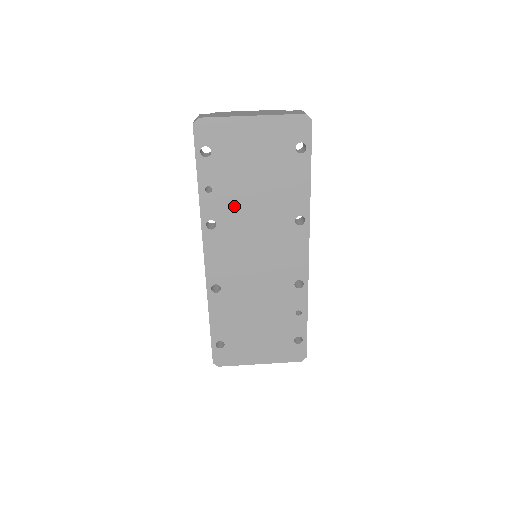
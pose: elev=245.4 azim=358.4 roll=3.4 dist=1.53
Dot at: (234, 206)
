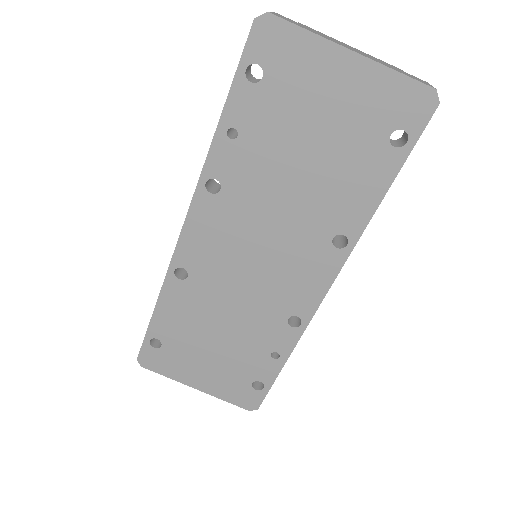
Dot at: (258, 176)
